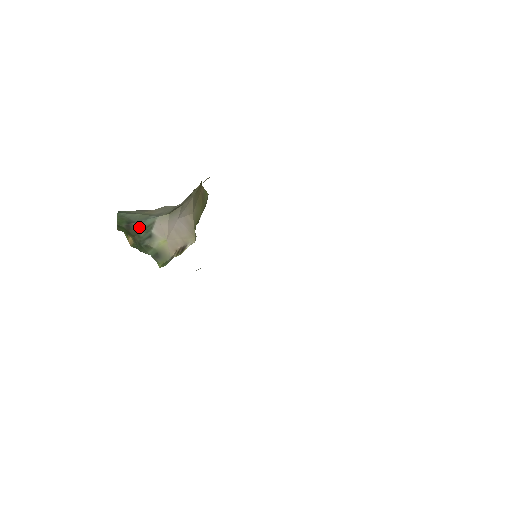
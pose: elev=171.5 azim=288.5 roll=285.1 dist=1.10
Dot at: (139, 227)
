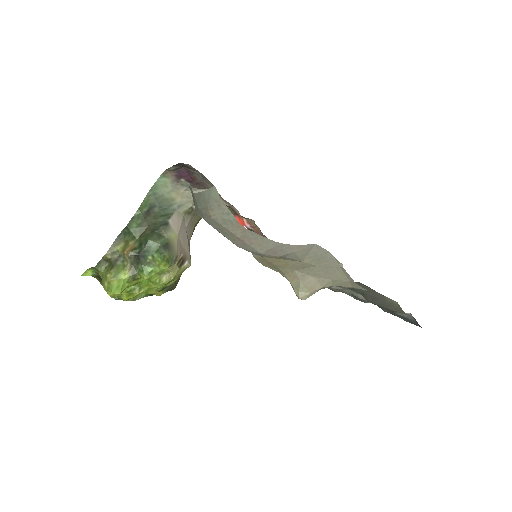
Dot at: (159, 213)
